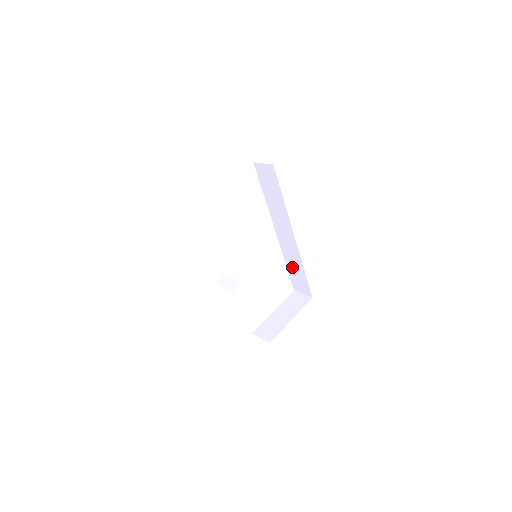
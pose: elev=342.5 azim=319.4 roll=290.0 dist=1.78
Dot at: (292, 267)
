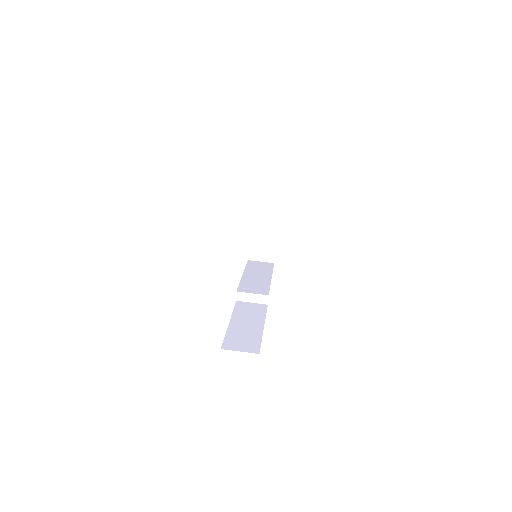
Dot at: occluded
